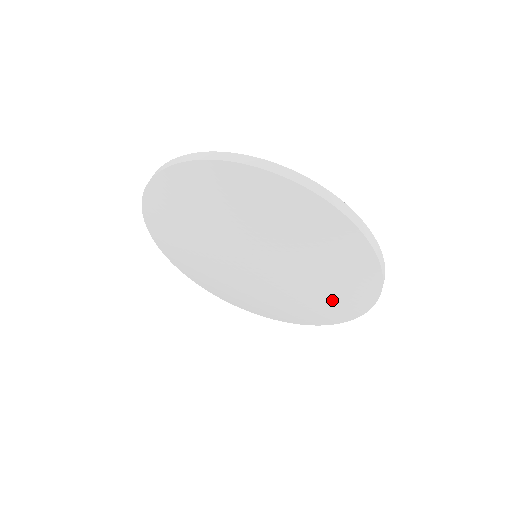
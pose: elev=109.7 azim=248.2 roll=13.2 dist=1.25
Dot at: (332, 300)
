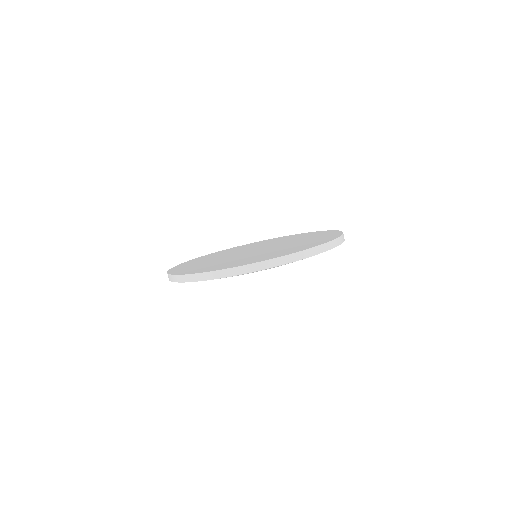
Dot at: occluded
